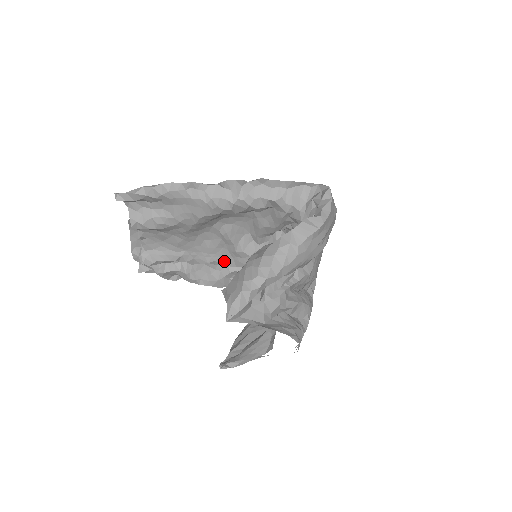
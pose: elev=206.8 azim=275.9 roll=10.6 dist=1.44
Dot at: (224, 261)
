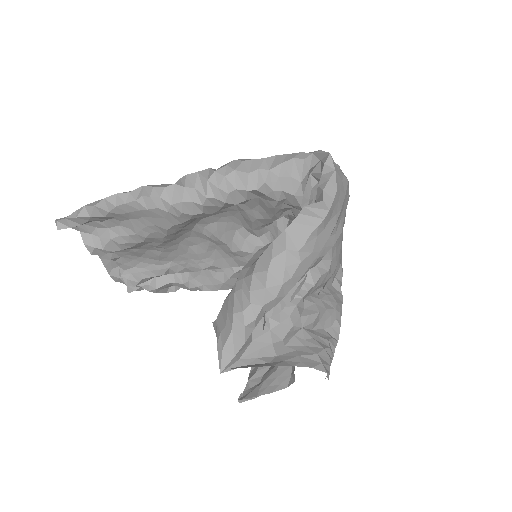
Dot at: (222, 263)
